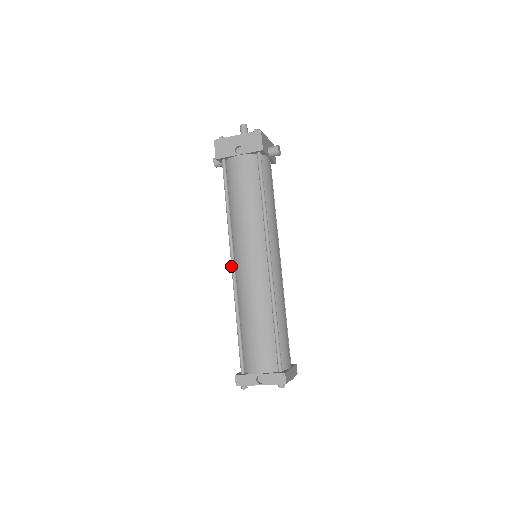
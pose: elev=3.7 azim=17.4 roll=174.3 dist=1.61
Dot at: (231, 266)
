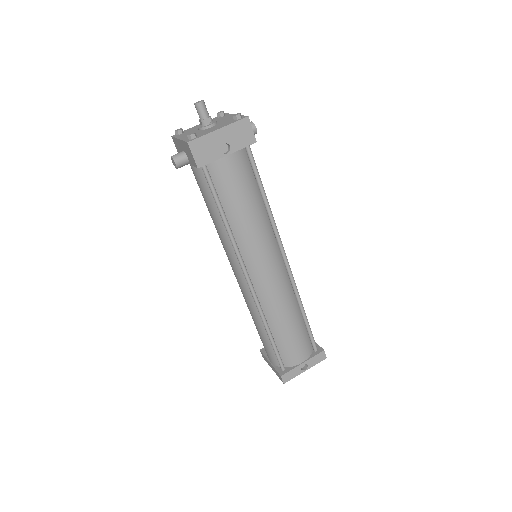
Dot at: (248, 283)
